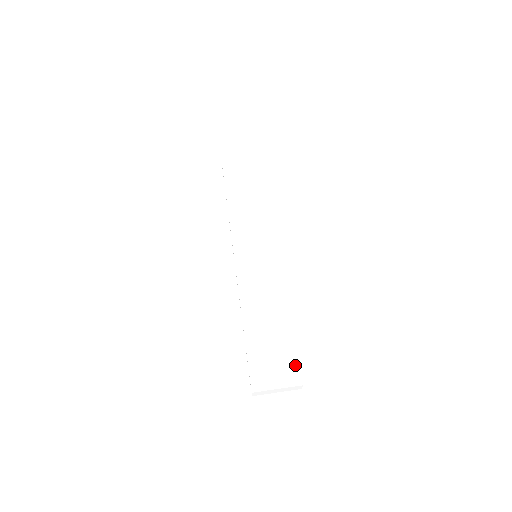
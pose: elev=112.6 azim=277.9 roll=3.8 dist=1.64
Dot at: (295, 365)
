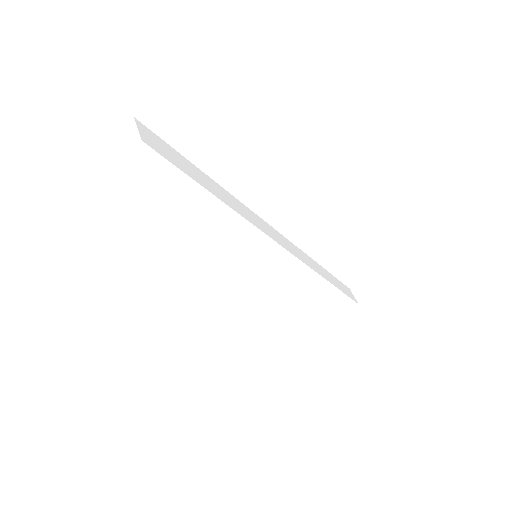
Dot at: (348, 301)
